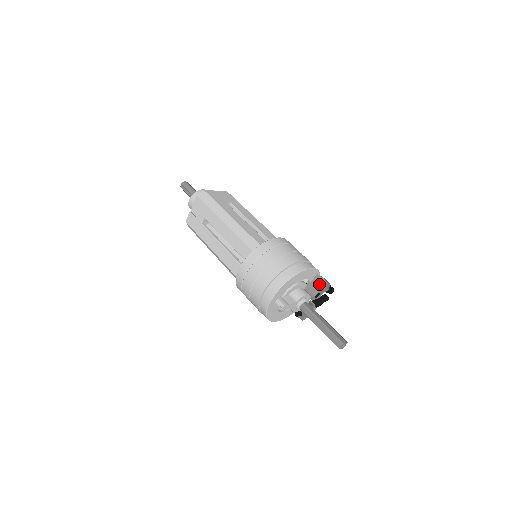
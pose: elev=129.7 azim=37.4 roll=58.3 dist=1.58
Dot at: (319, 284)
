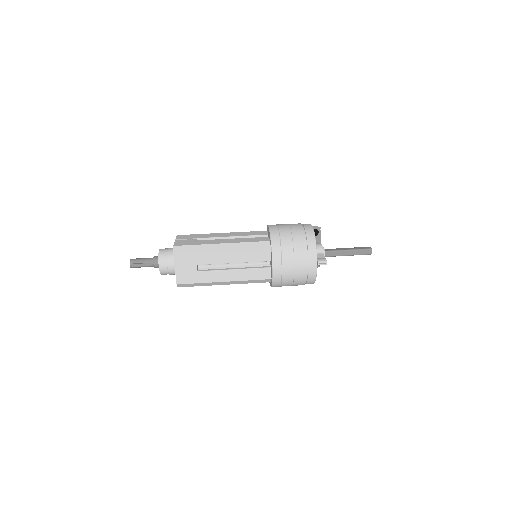
Dot at: (317, 232)
